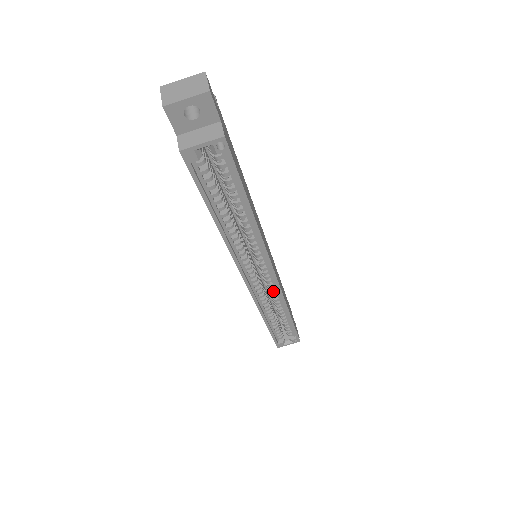
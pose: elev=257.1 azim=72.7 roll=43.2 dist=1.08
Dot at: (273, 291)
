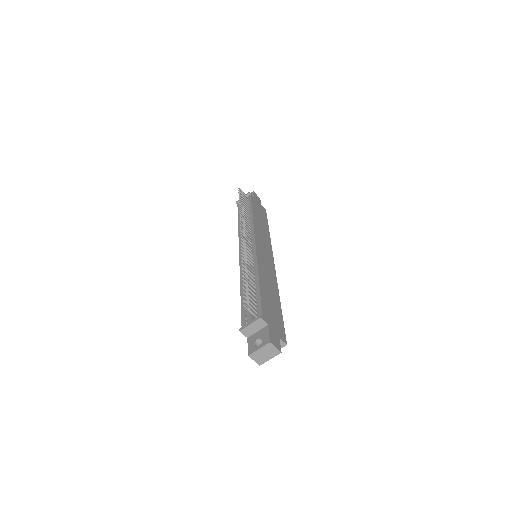
Dot at: occluded
